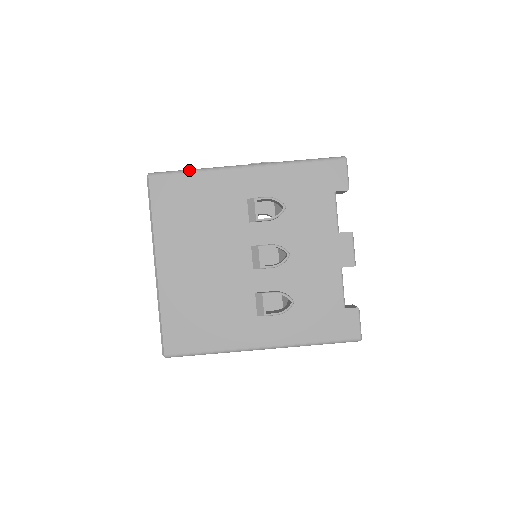
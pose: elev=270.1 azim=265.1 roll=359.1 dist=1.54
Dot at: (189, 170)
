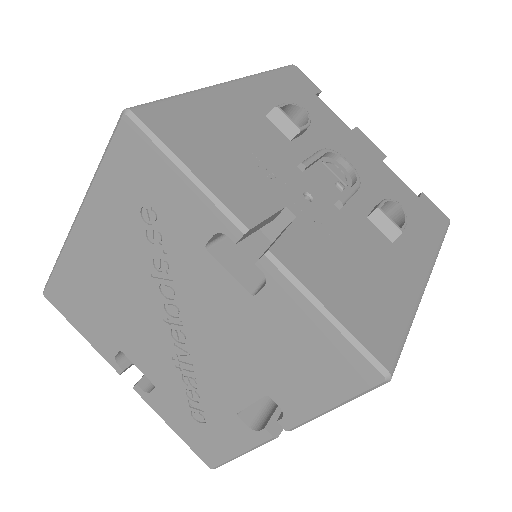
Dot at: occluded
